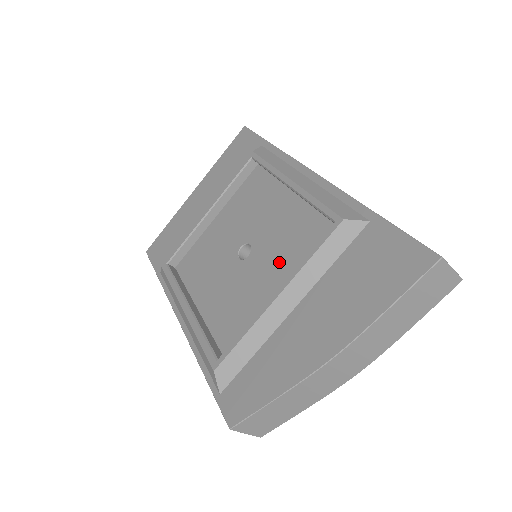
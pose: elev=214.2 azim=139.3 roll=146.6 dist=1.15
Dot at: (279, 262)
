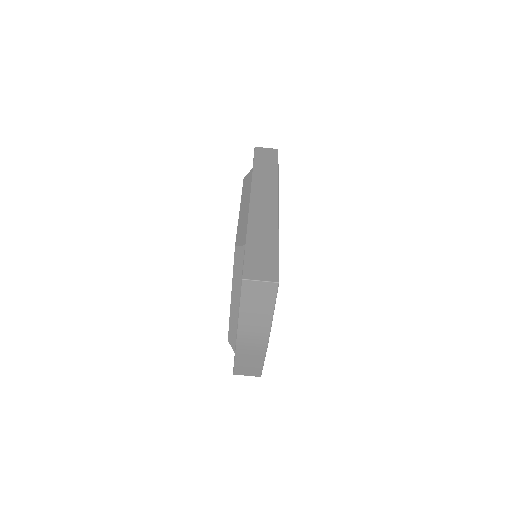
Dot at: occluded
